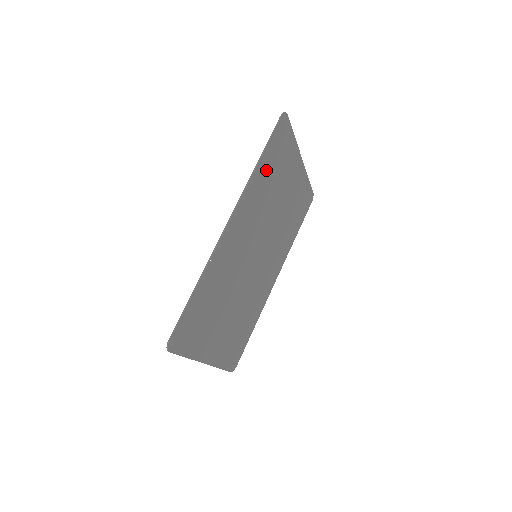
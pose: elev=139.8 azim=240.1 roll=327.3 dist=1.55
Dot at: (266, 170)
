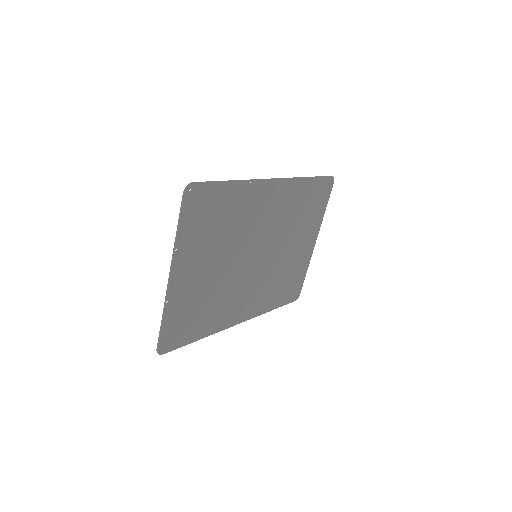
Dot at: (306, 194)
